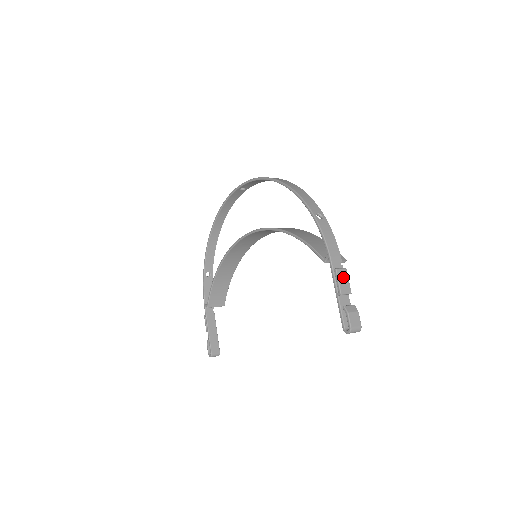
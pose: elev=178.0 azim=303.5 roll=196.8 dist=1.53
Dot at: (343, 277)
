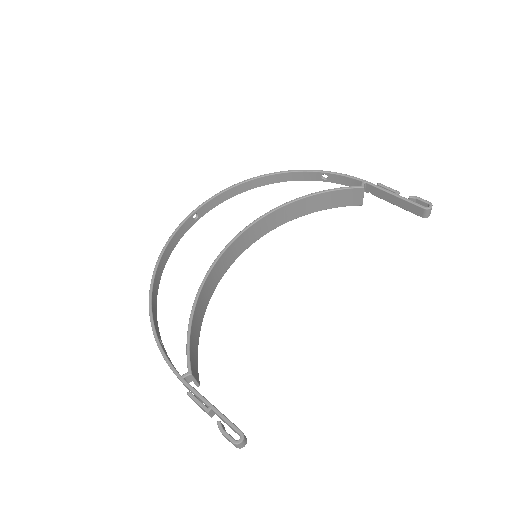
Dot at: occluded
